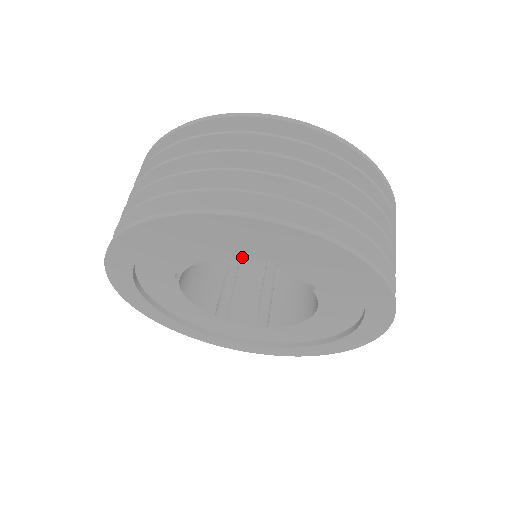
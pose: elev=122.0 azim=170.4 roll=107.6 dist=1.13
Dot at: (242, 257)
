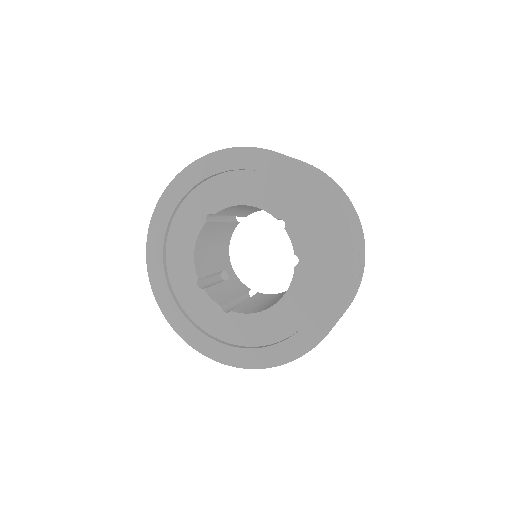
Dot at: (269, 209)
